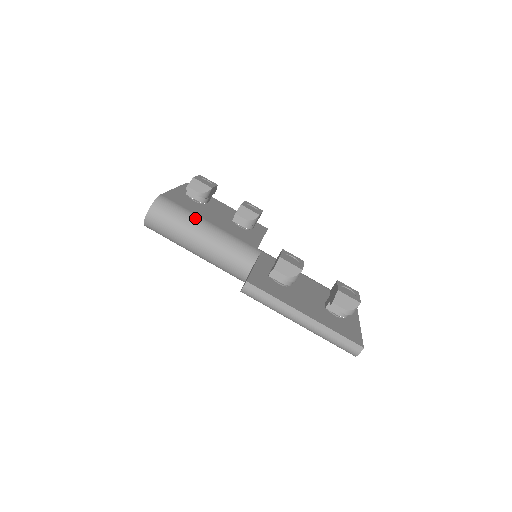
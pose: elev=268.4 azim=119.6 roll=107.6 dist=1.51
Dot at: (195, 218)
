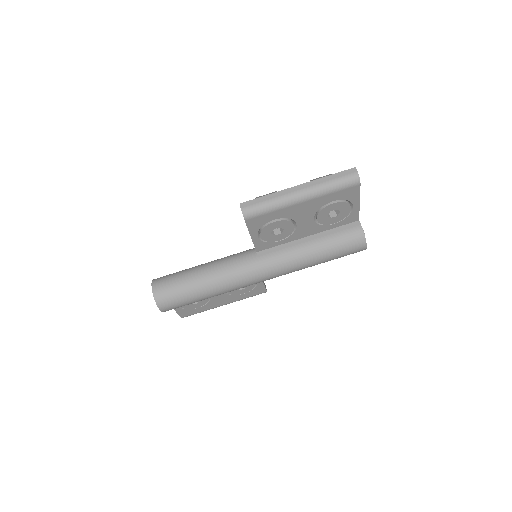
Dot at: occluded
